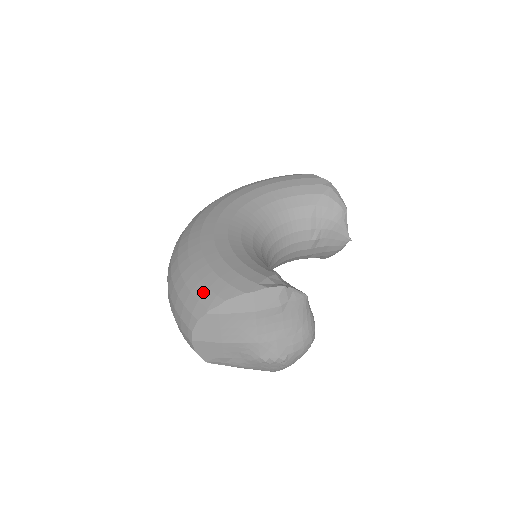
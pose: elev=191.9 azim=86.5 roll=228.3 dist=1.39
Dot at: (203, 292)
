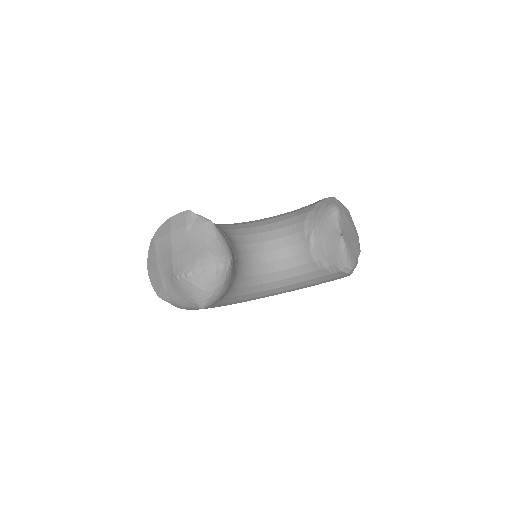
Dot at: occluded
